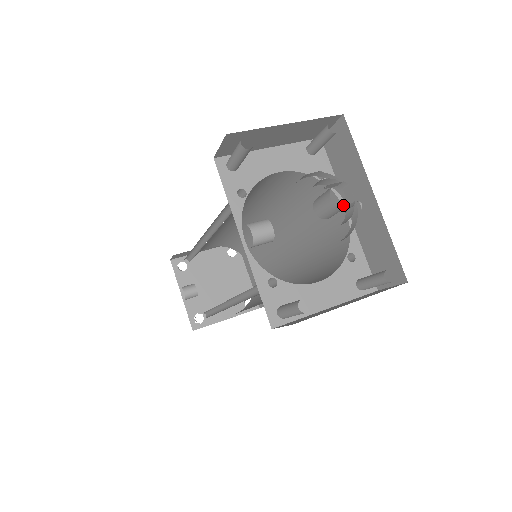
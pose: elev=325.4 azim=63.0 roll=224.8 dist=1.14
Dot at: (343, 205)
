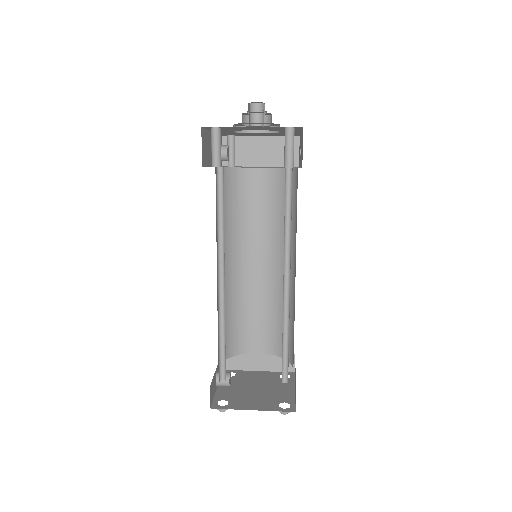
Dot at: occluded
